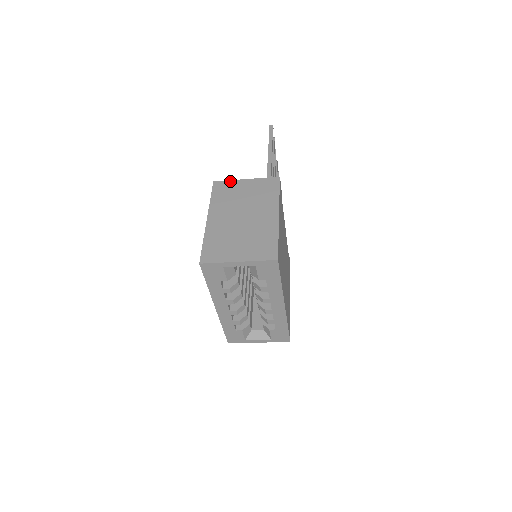
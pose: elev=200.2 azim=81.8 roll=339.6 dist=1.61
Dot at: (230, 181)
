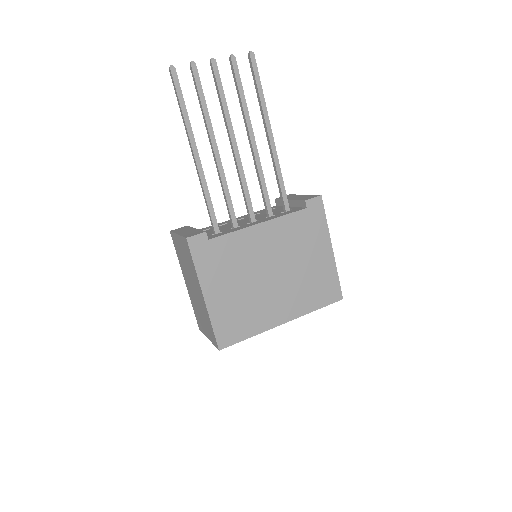
Dot at: (174, 234)
